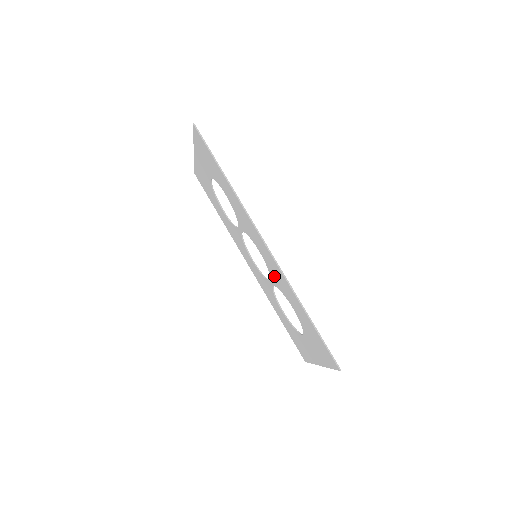
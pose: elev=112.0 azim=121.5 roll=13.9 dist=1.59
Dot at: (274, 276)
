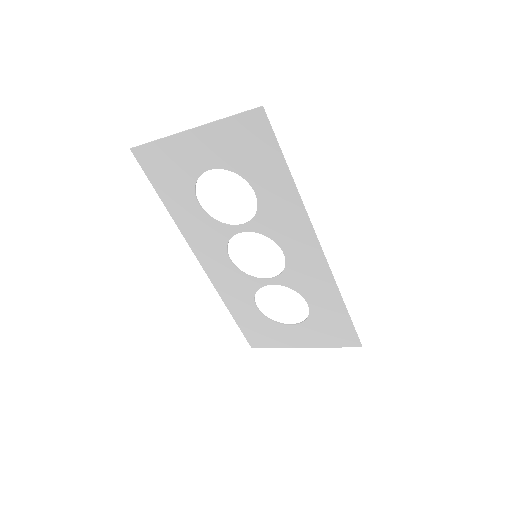
Dot at: (296, 276)
